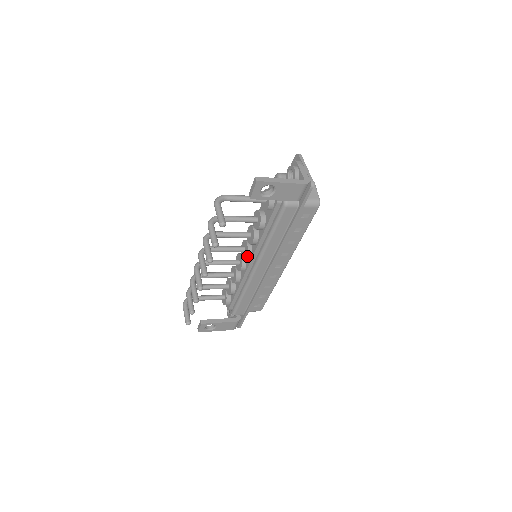
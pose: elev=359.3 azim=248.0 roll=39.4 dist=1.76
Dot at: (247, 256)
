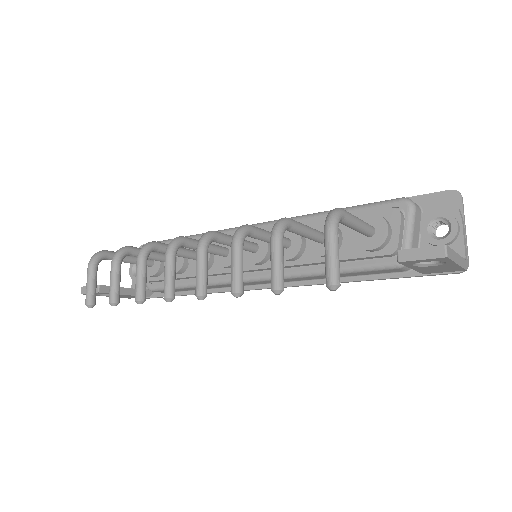
Dot at: (255, 263)
